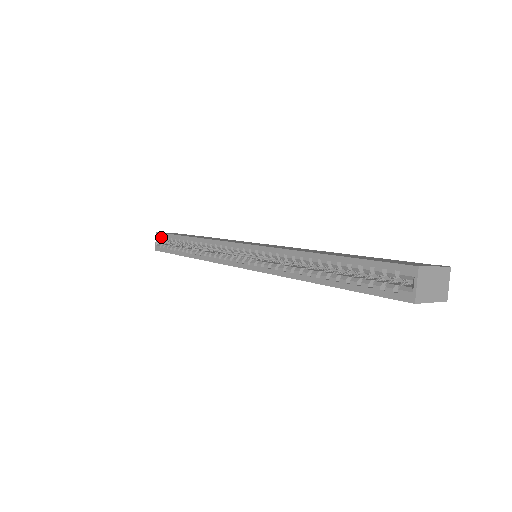
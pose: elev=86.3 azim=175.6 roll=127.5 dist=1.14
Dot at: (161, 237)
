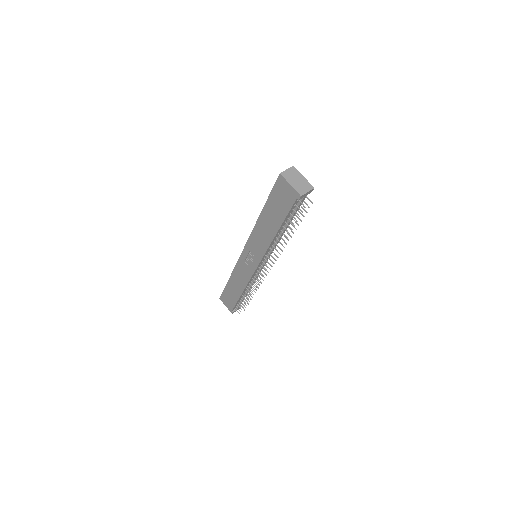
Dot at: occluded
